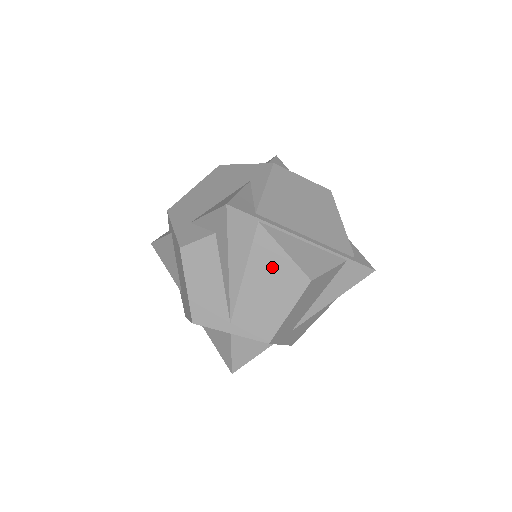
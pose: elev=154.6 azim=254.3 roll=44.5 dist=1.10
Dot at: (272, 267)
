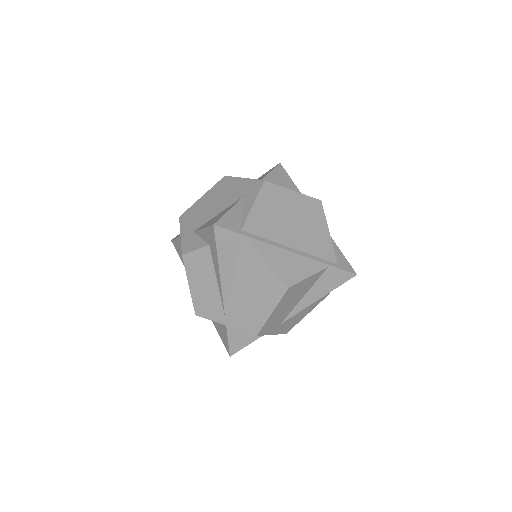
Dot at: (256, 275)
